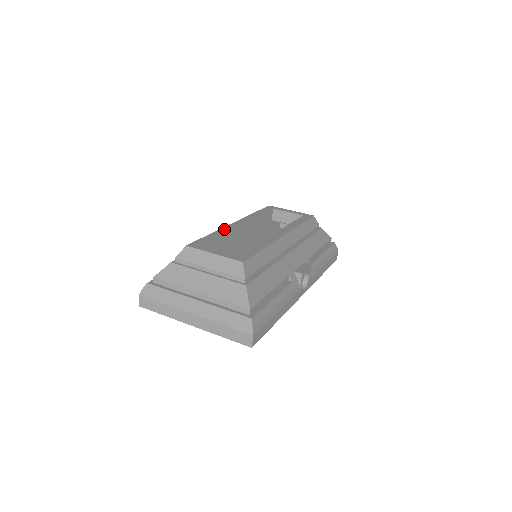
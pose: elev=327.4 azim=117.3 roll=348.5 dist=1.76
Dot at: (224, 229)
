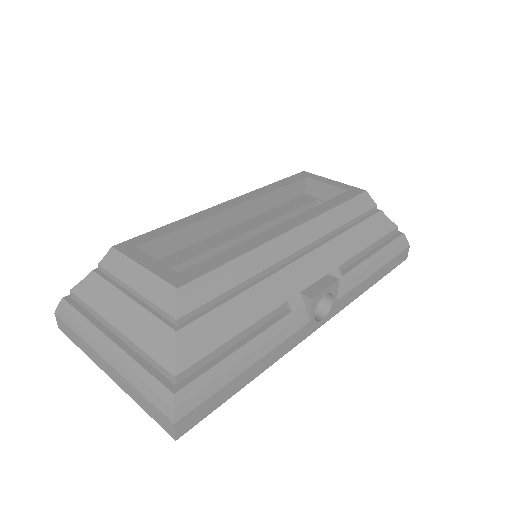
Dot at: (199, 215)
